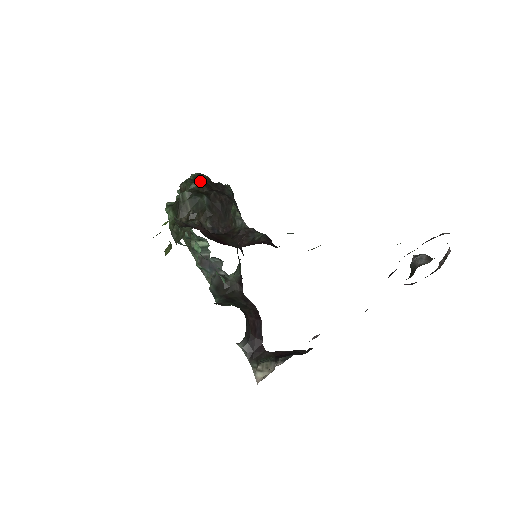
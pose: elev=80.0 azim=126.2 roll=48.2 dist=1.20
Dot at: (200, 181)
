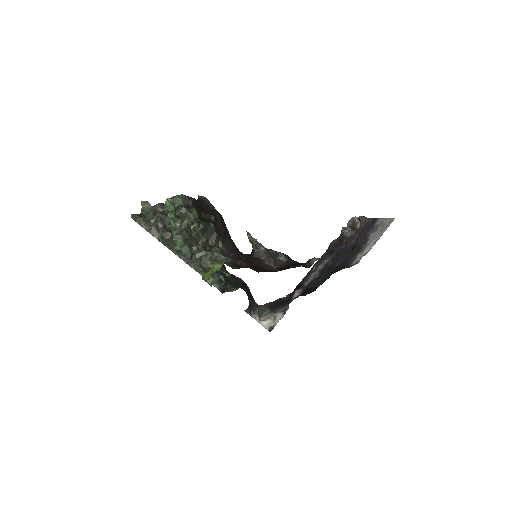
Dot at: (194, 207)
